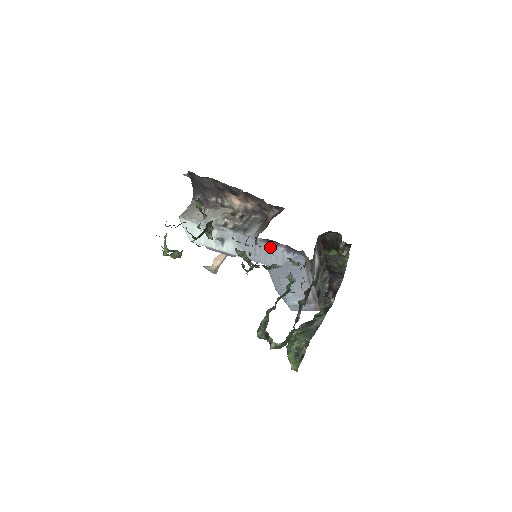
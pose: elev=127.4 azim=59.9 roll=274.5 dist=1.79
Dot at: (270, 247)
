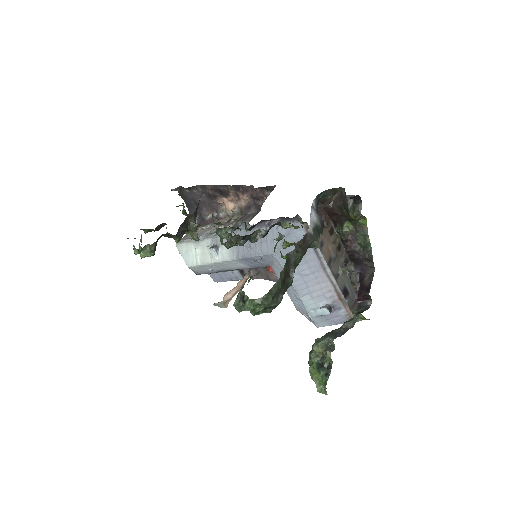
Dot at: occluded
